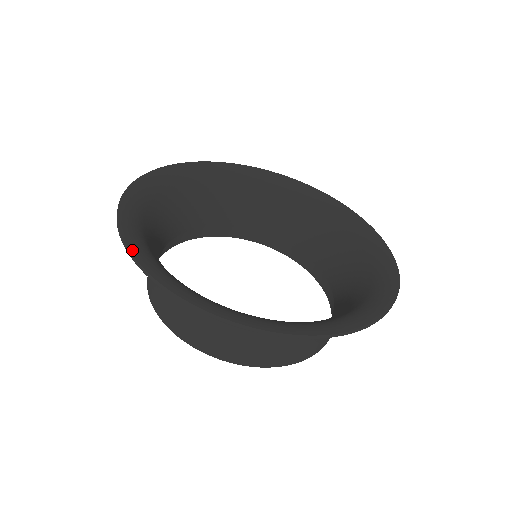
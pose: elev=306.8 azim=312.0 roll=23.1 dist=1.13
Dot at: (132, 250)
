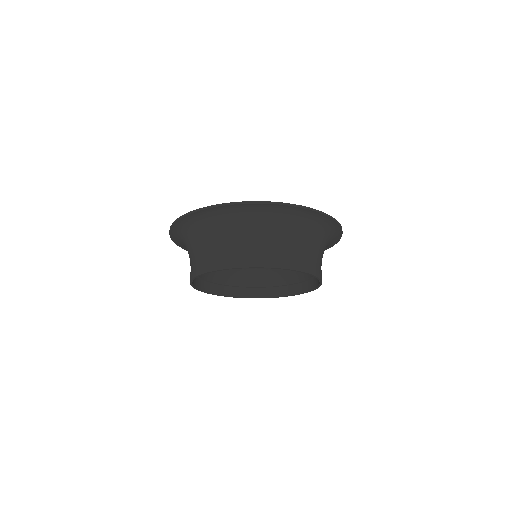
Dot at: (229, 203)
